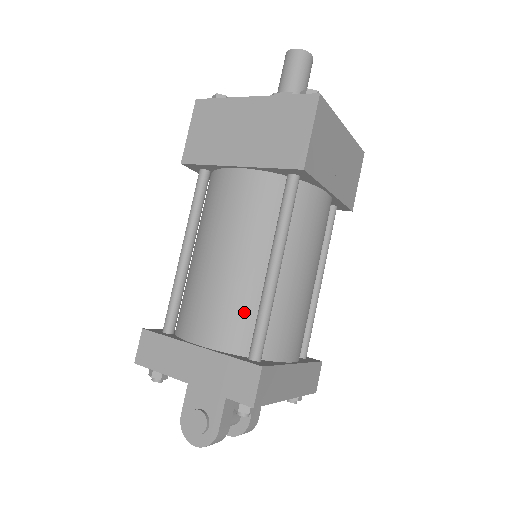
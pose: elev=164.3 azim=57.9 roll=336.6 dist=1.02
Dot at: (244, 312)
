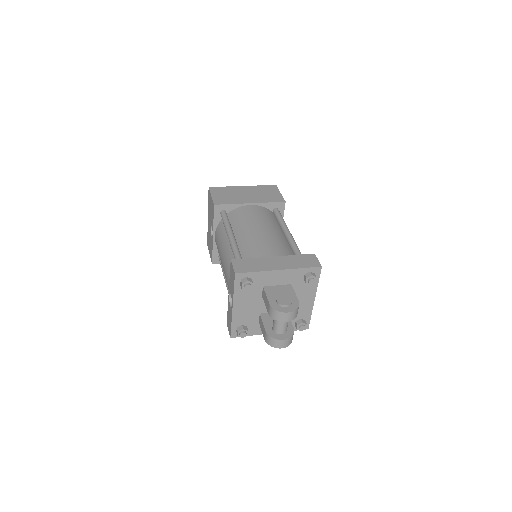
Dot at: (286, 248)
